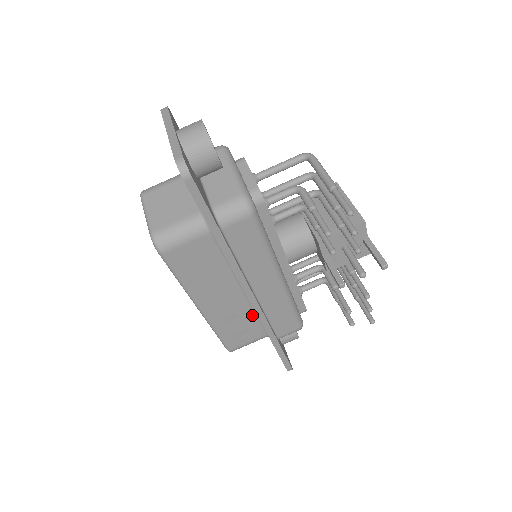
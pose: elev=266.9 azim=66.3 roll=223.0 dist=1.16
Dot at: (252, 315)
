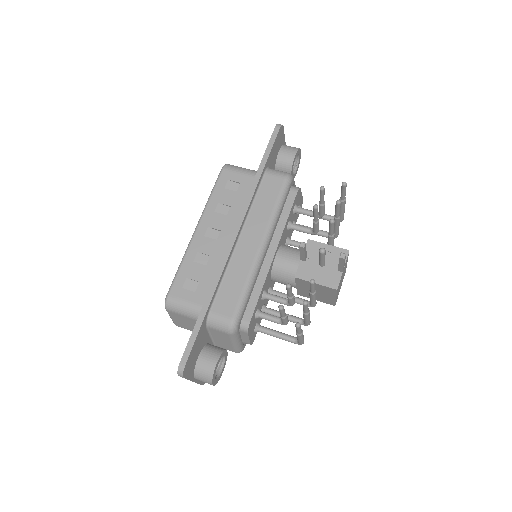
Dot at: (216, 271)
